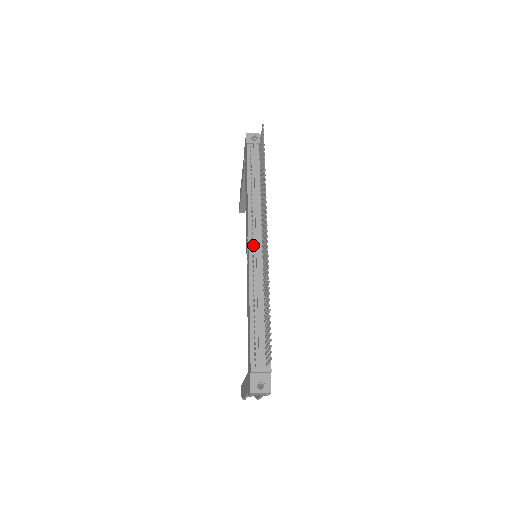
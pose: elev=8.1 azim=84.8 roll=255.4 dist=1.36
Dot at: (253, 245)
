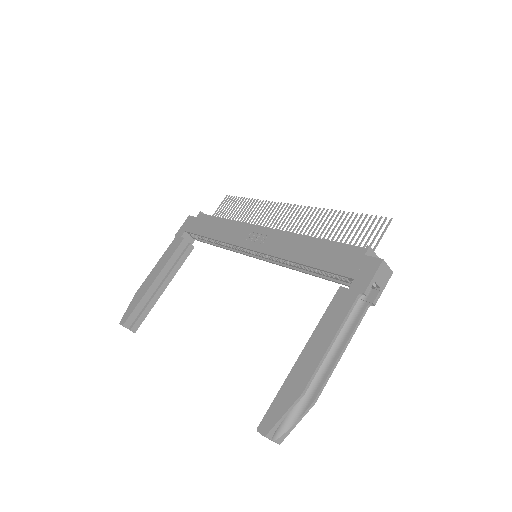
Dot at: occluded
